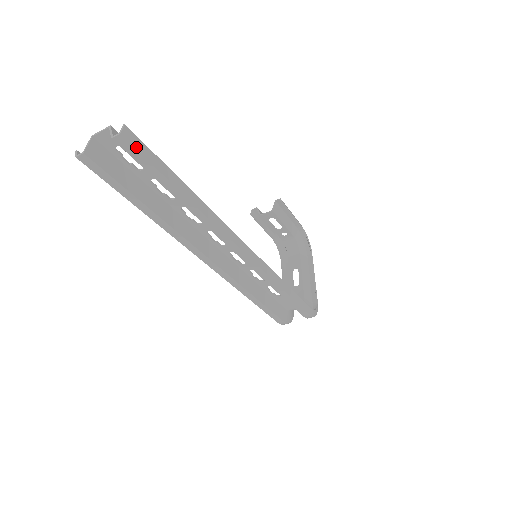
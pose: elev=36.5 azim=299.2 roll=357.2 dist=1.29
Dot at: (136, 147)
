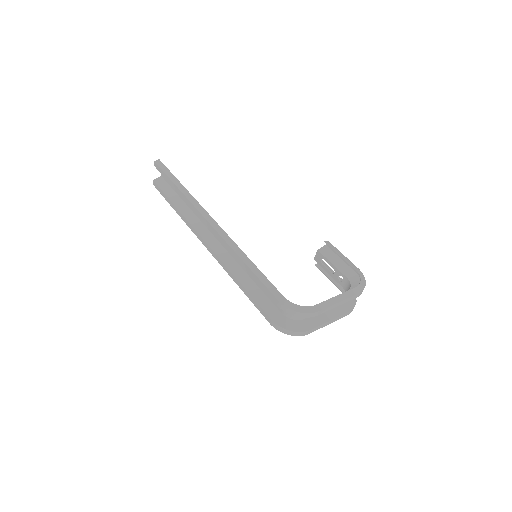
Dot at: (160, 166)
